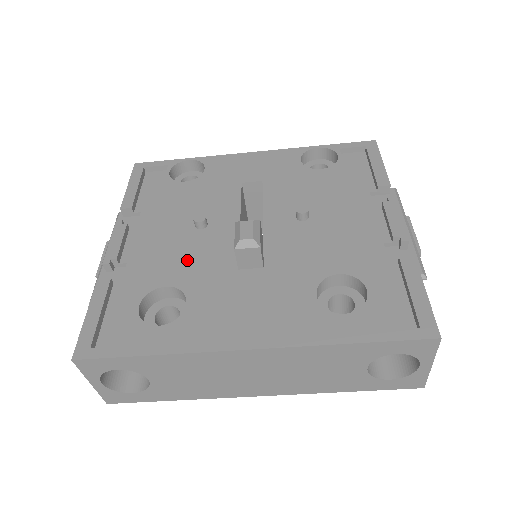
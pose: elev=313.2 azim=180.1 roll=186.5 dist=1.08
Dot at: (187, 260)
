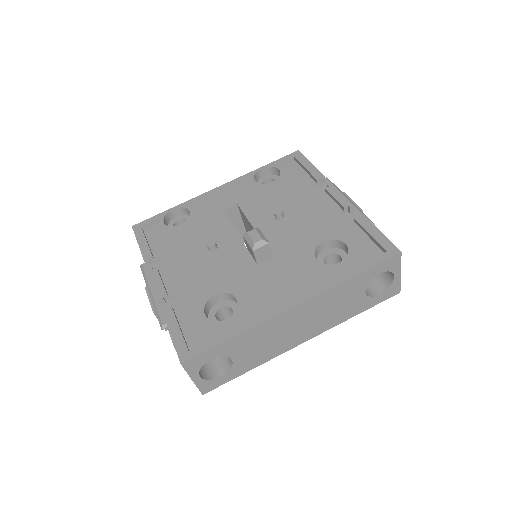
Dot at: (218, 273)
